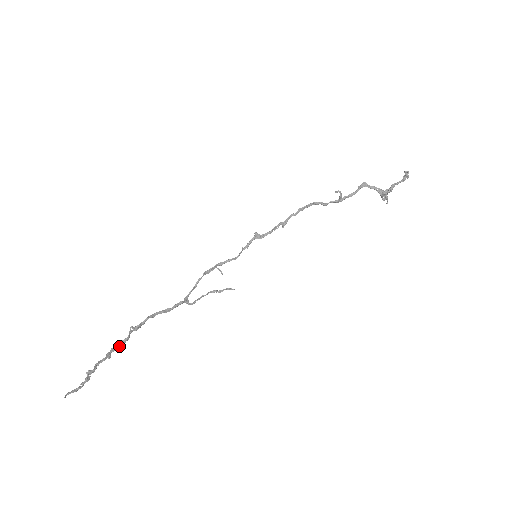
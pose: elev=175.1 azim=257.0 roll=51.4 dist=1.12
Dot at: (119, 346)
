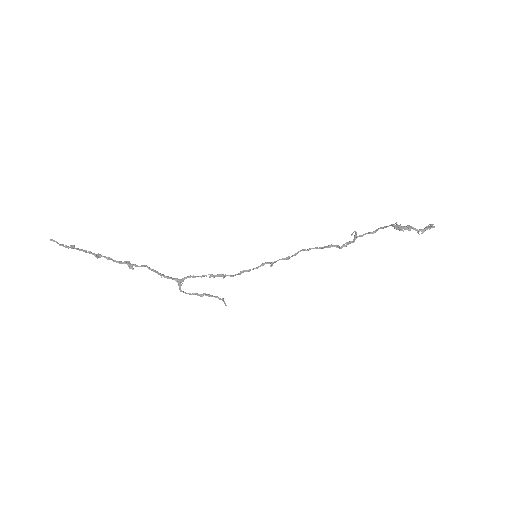
Dot at: (109, 259)
